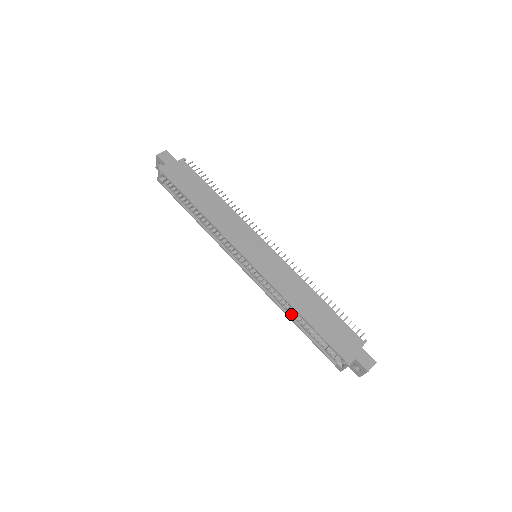
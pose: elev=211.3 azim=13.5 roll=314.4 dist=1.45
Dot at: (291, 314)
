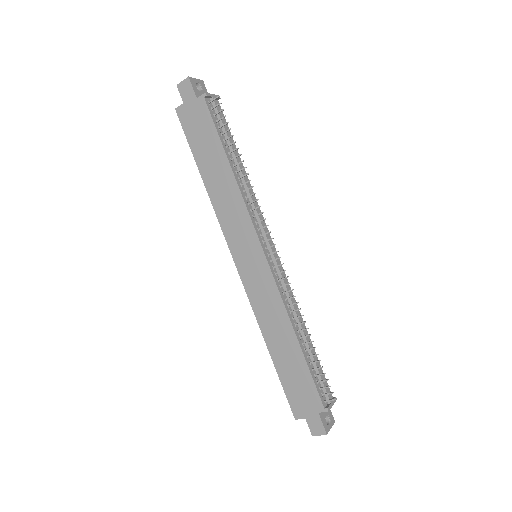
Dot at: occluded
